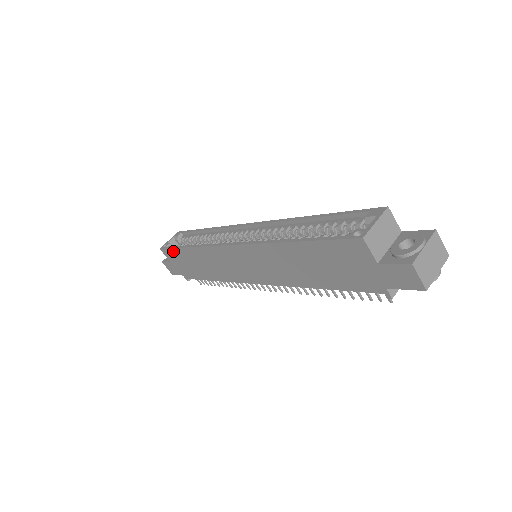
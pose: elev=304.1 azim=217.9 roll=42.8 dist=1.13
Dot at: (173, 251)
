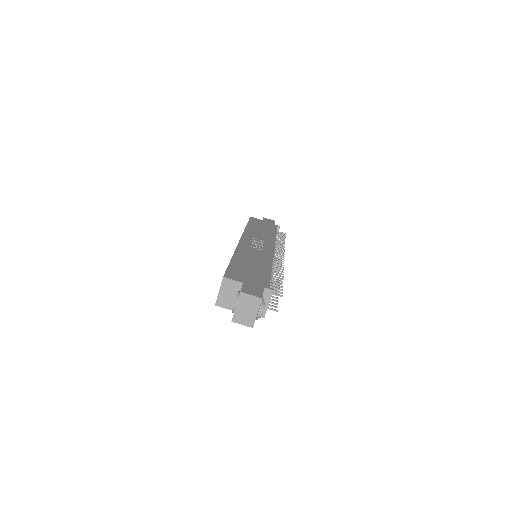
Dot at: occluded
